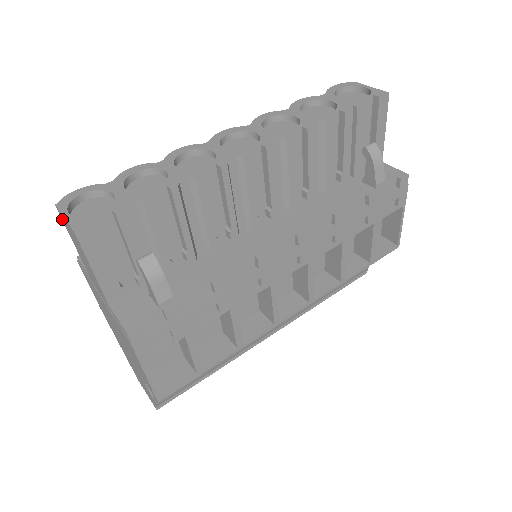
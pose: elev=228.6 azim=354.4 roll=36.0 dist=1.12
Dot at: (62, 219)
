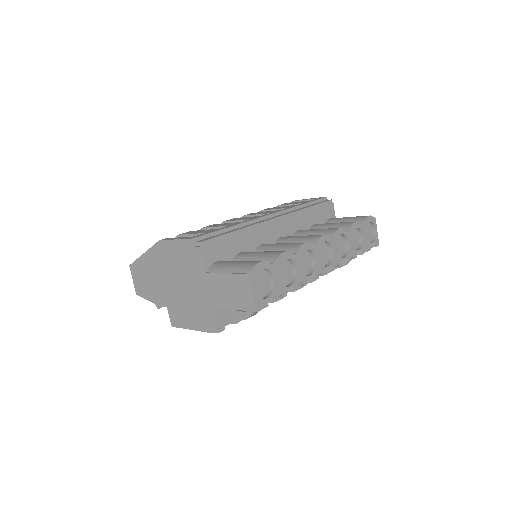
Dot at: (242, 276)
